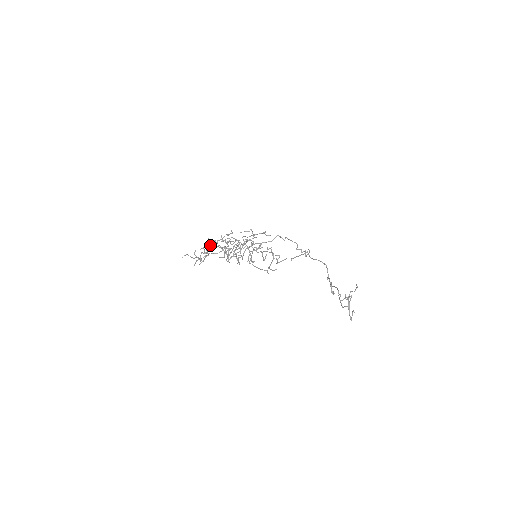
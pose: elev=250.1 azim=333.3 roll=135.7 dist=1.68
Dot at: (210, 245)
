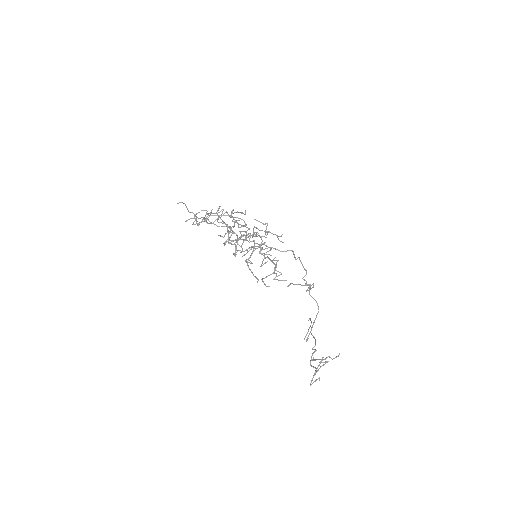
Dot at: (218, 218)
